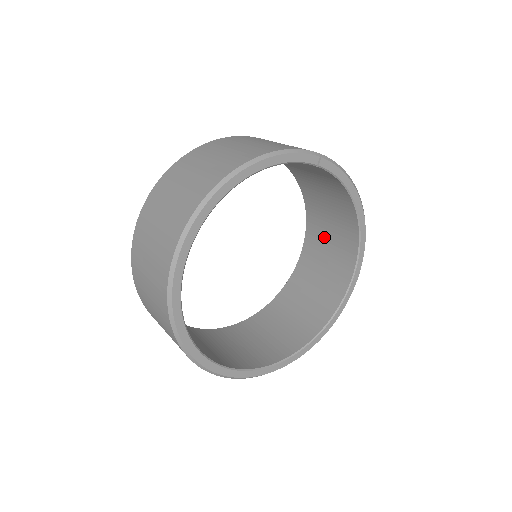
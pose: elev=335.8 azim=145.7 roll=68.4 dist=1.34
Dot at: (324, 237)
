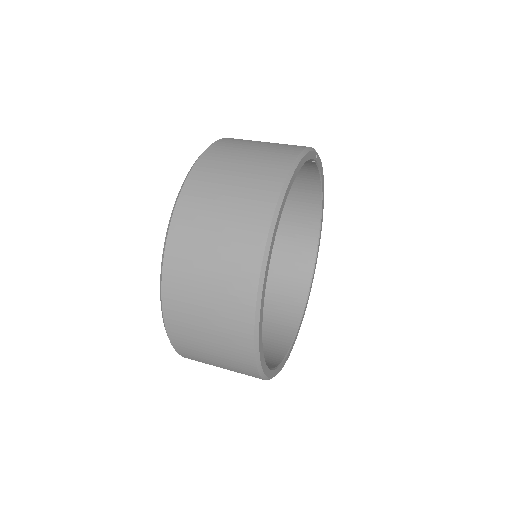
Dot at: occluded
